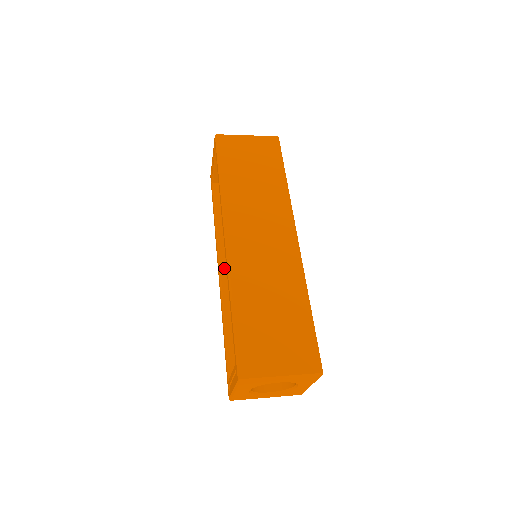
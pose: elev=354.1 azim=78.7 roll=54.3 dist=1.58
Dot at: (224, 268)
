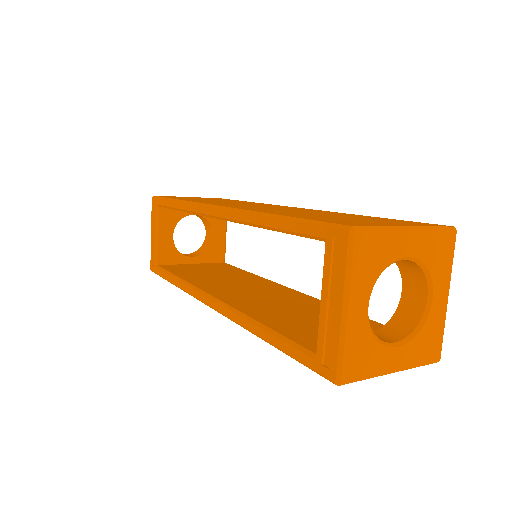
Dot at: (216, 295)
